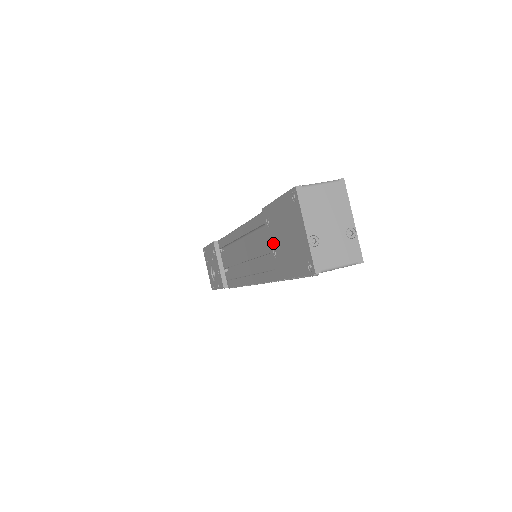
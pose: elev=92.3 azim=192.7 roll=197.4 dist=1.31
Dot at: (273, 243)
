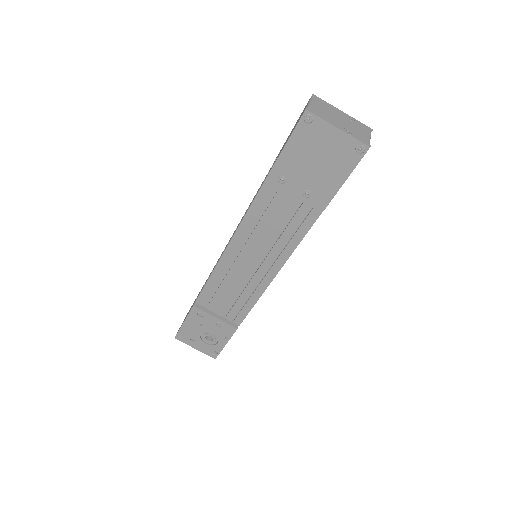
Dot at: (299, 189)
